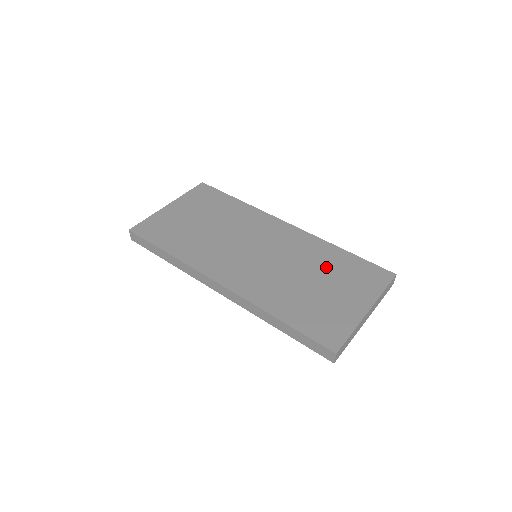
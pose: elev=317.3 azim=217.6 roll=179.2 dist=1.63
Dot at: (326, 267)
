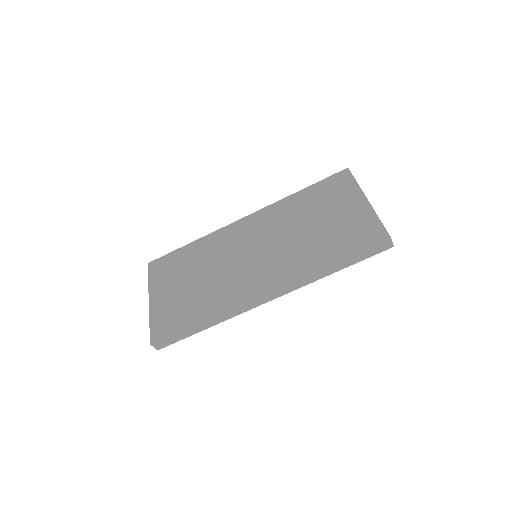
Dot at: (307, 210)
